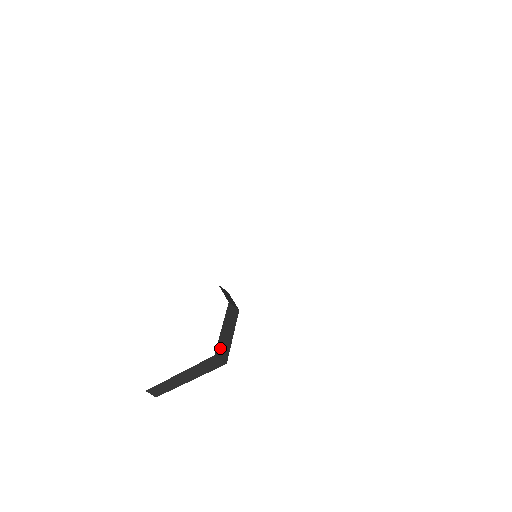
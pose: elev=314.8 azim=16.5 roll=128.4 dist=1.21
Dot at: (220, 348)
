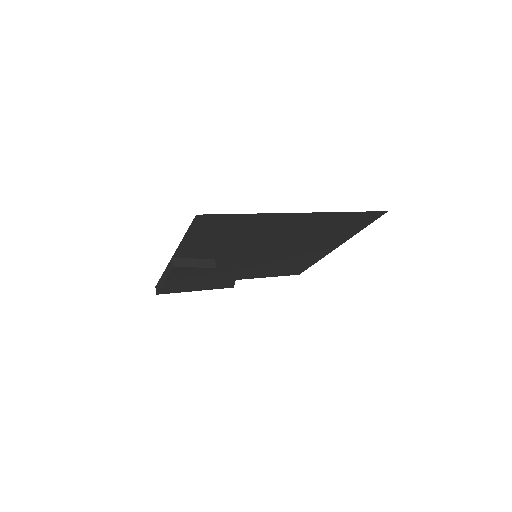
Dot at: (179, 260)
